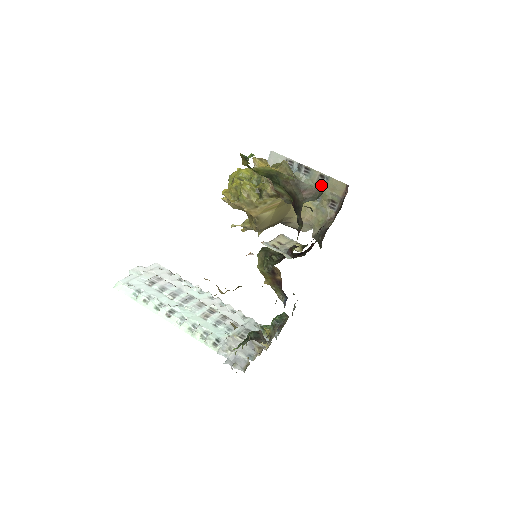
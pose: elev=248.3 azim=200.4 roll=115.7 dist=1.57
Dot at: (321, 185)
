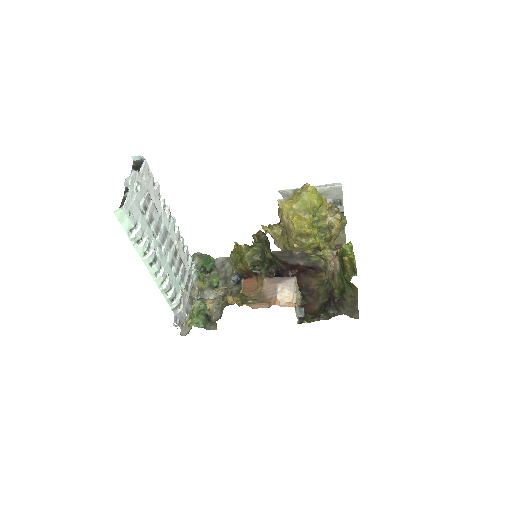
Dot at: occluded
